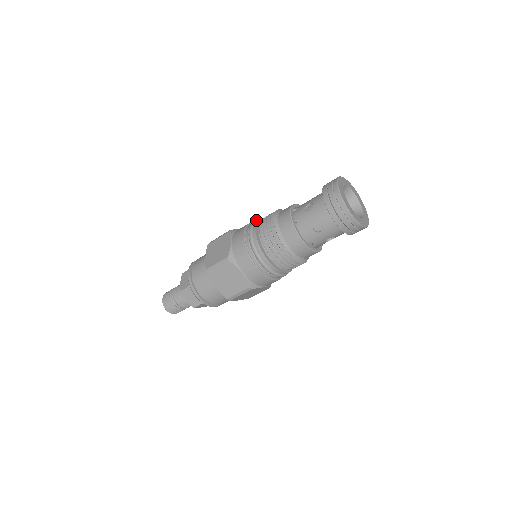
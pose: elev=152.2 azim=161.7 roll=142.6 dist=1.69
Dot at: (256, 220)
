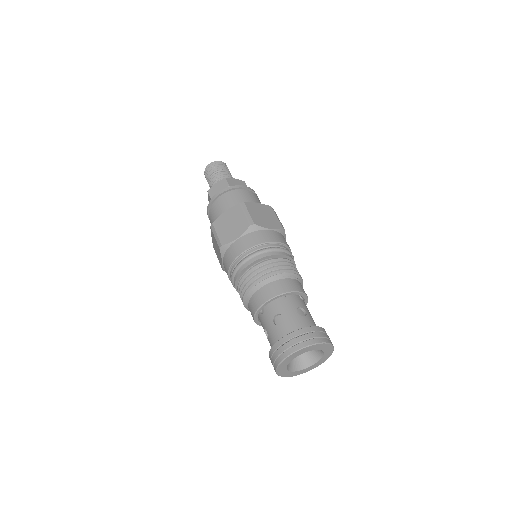
Dot at: (270, 250)
